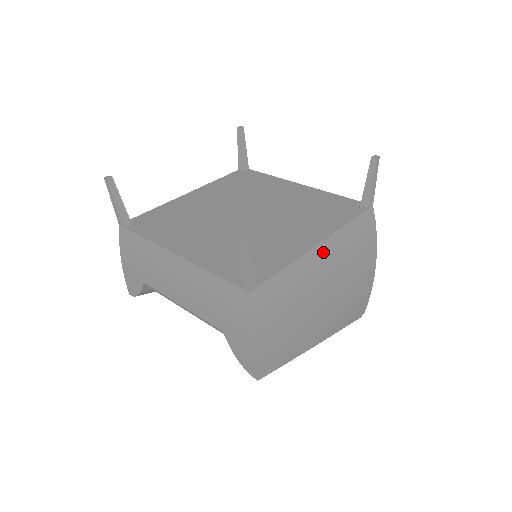
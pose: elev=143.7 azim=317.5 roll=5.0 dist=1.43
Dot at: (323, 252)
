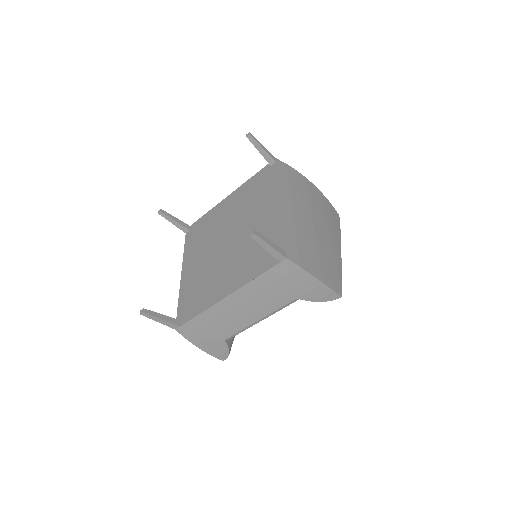
Dot at: (287, 205)
